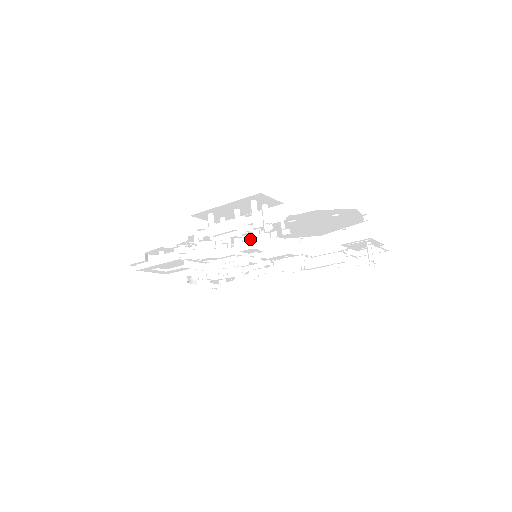
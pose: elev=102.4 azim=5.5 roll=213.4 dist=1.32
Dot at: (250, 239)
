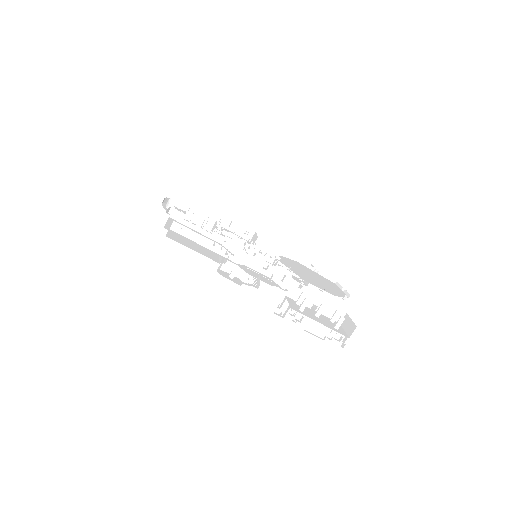
Dot at: occluded
